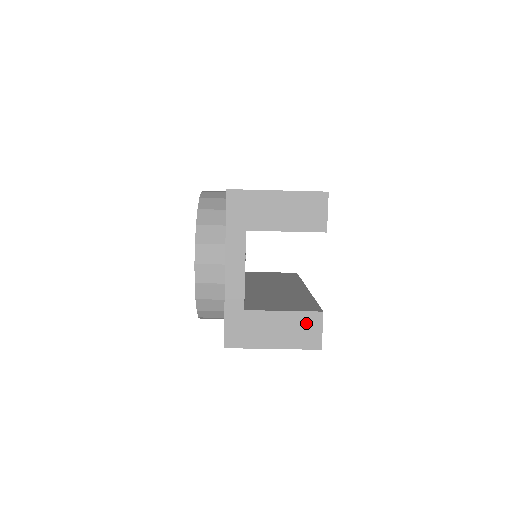
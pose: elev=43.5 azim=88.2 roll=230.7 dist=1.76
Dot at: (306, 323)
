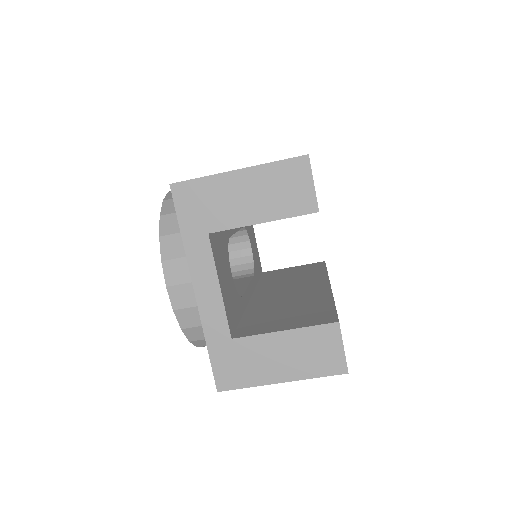
Dot at: (318, 341)
